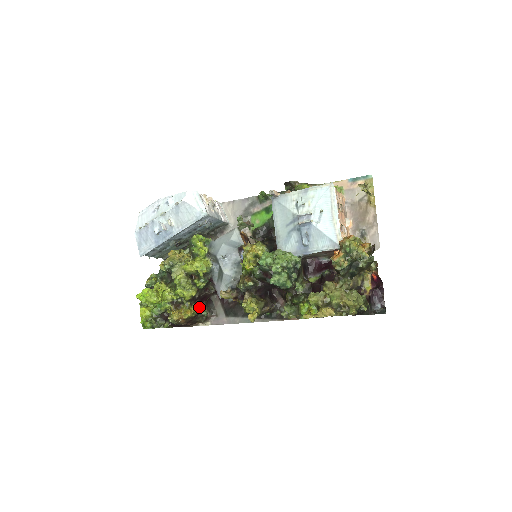
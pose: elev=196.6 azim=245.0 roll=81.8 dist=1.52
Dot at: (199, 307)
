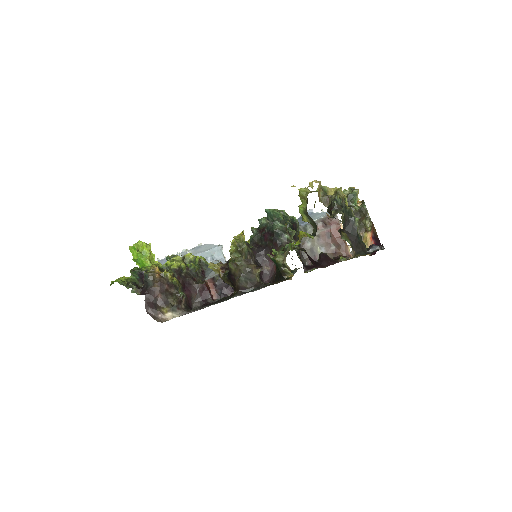
Dot at: (179, 286)
